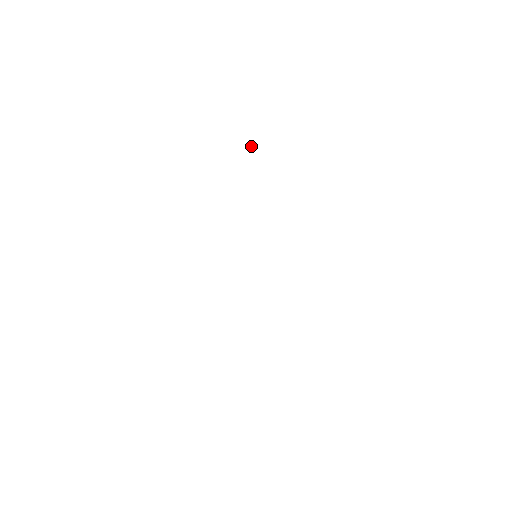
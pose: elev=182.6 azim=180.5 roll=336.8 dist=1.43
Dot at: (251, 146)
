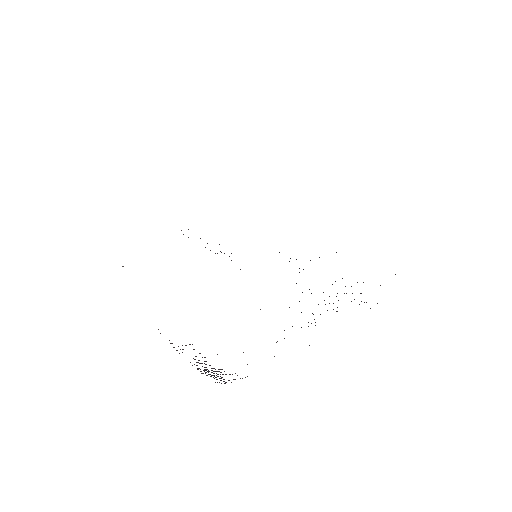
Dot at: occluded
